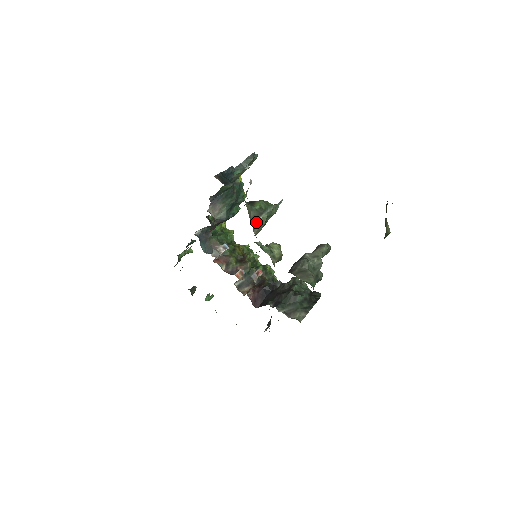
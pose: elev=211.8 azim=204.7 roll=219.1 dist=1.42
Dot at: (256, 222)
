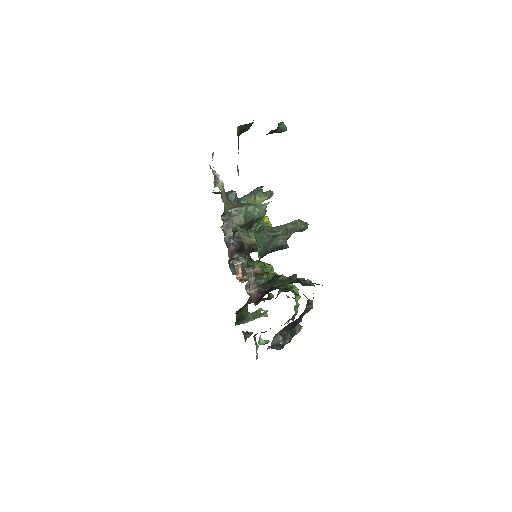
Dot at: (233, 211)
